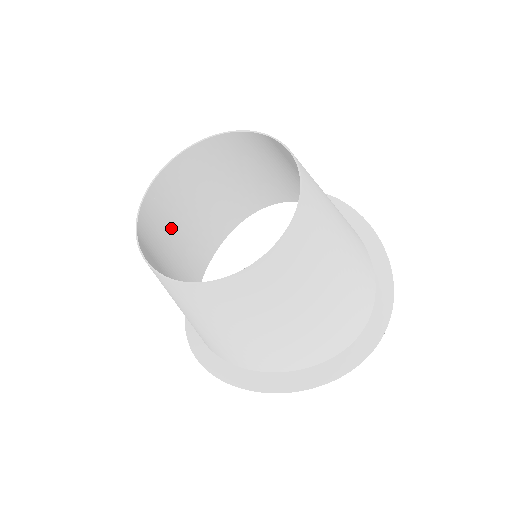
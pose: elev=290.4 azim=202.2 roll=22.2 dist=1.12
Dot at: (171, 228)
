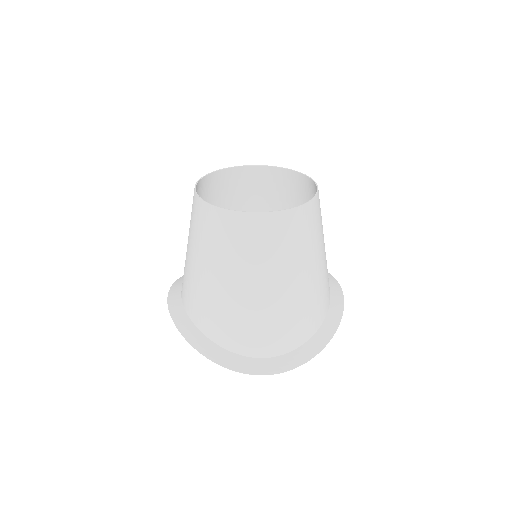
Dot at: (244, 205)
